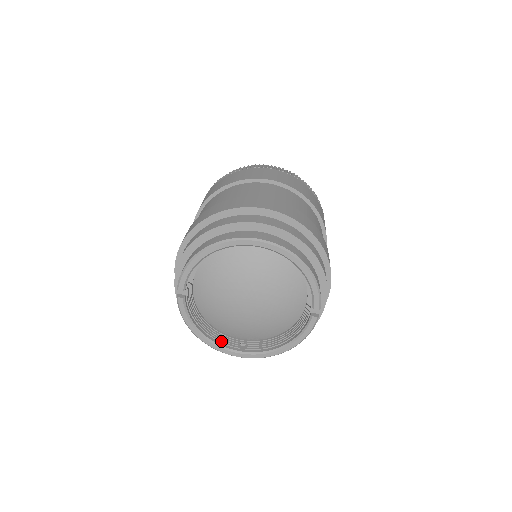
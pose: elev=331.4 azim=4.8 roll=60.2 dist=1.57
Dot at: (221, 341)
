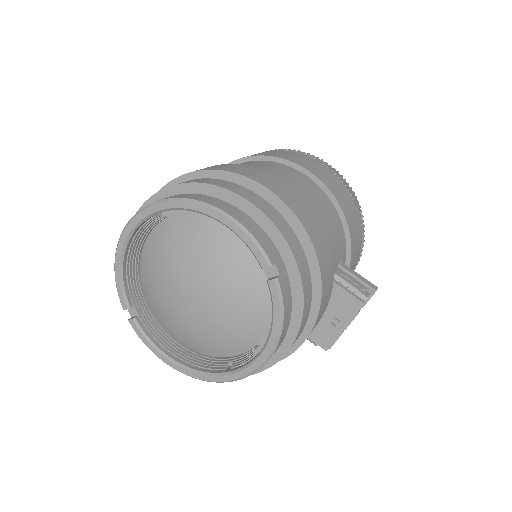
Dot at: (202, 366)
